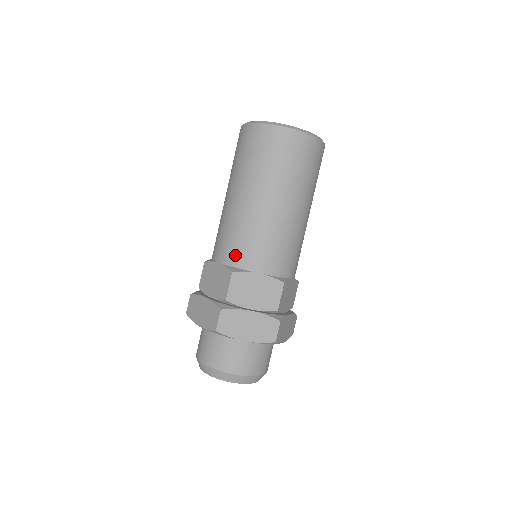
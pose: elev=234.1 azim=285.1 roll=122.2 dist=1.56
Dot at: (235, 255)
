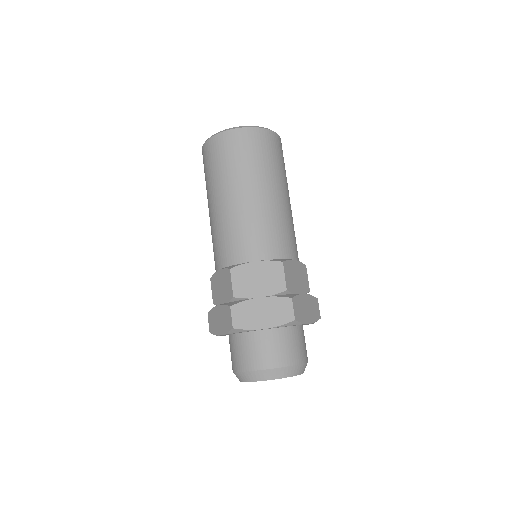
Dot at: (229, 254)
